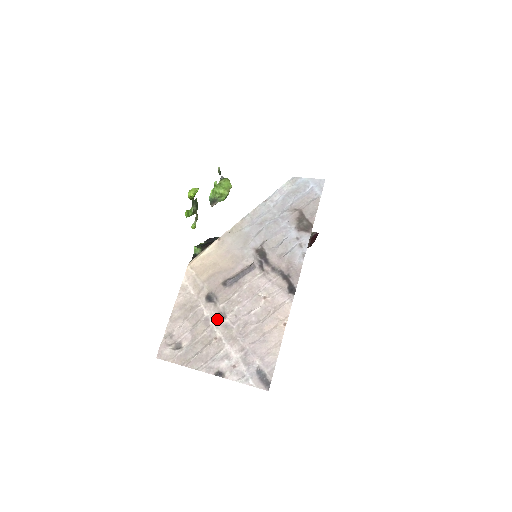
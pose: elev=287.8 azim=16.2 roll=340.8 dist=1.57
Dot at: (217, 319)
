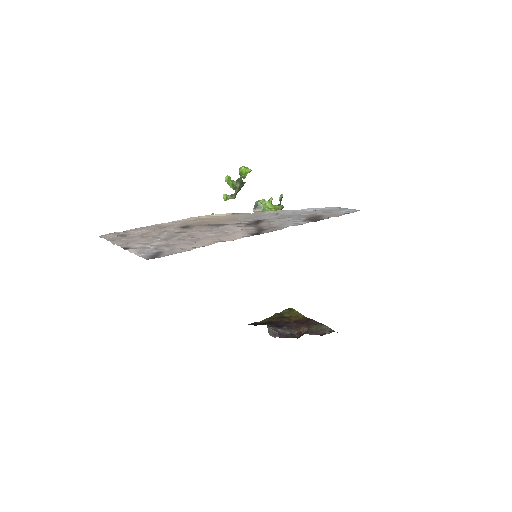
Dot at: (173, 233)
